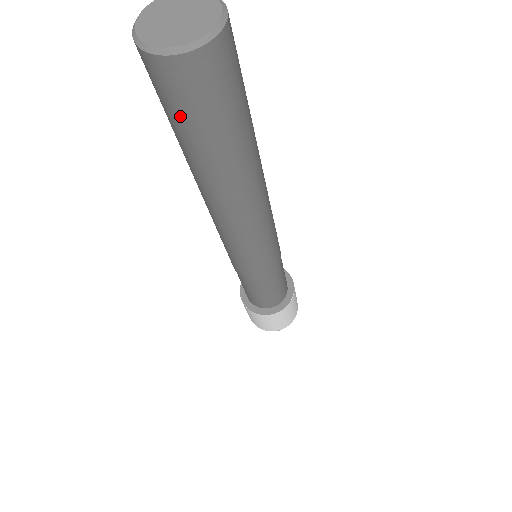
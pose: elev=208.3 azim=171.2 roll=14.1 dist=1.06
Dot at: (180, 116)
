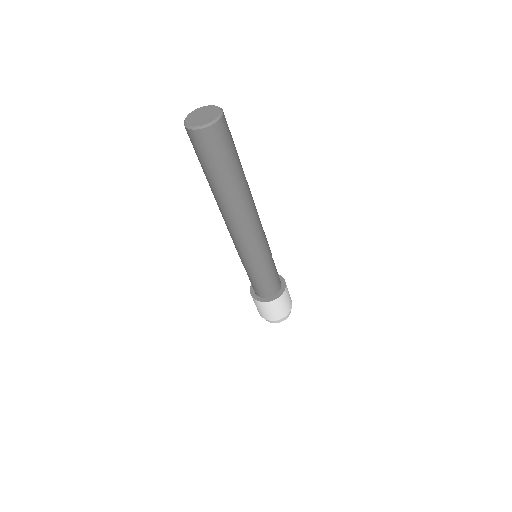
Dot at: (195, 152)
